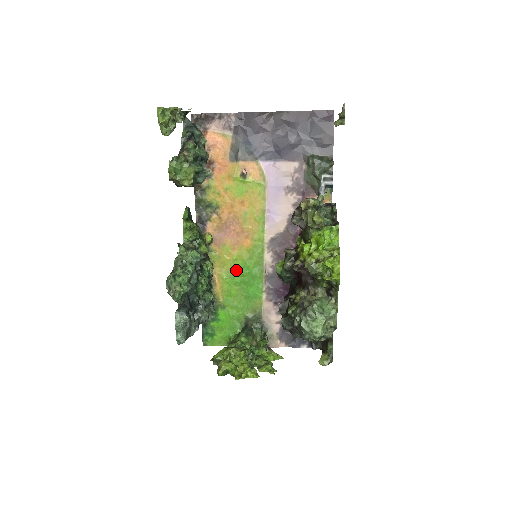
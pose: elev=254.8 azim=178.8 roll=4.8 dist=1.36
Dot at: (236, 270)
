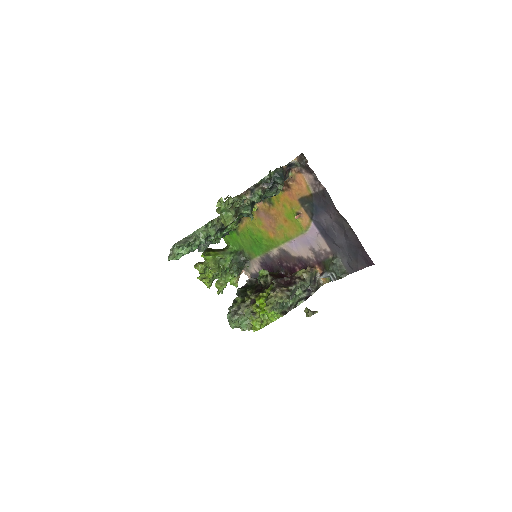
Dot at: (256, 234)
